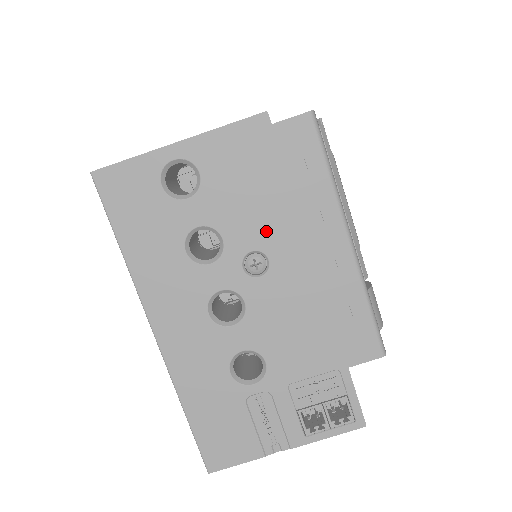
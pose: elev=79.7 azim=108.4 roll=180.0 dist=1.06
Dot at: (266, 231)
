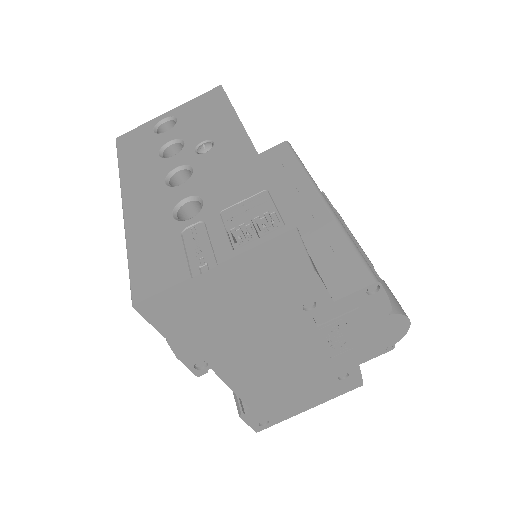
Dot at: (214, 129)
